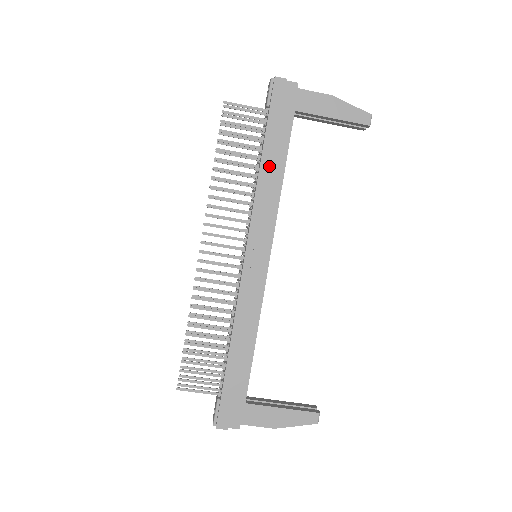
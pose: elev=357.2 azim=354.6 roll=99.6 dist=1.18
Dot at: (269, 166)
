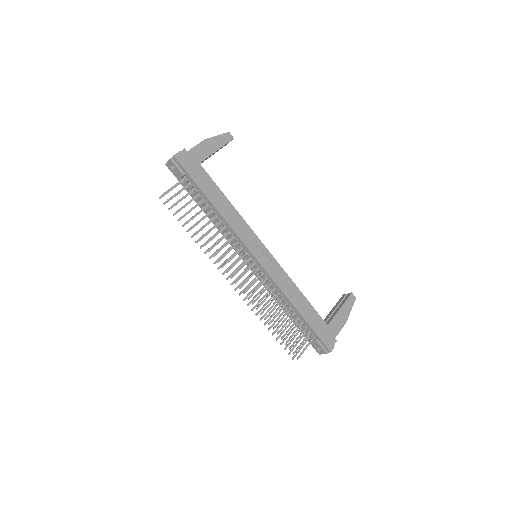
Dot at: (219, 204)
